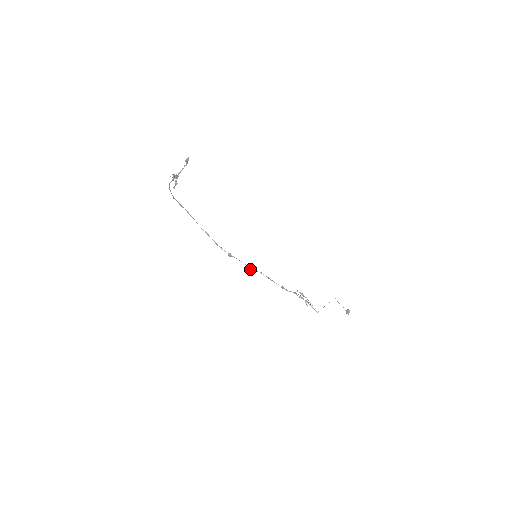
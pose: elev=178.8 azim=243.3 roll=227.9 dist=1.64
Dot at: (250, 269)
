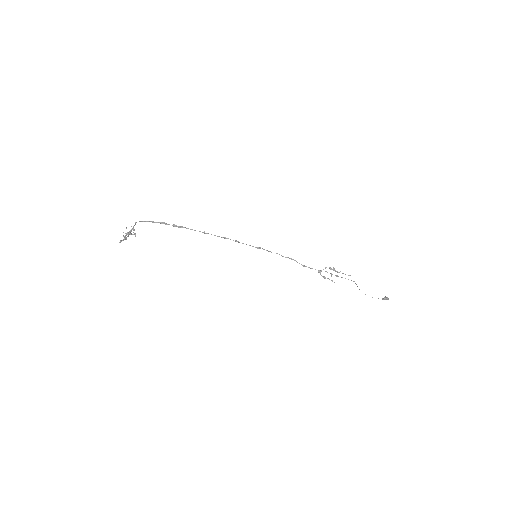
Dot at: (264, 249)
